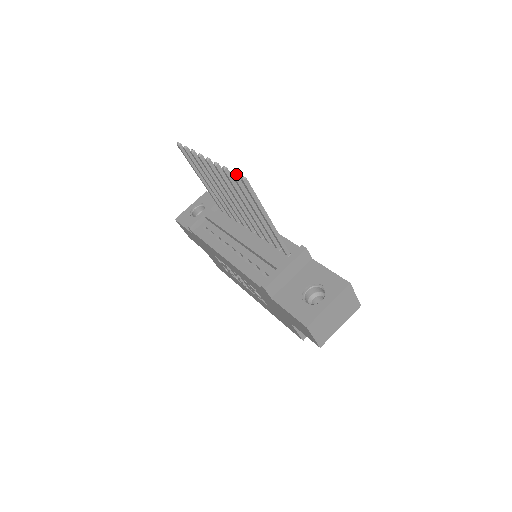
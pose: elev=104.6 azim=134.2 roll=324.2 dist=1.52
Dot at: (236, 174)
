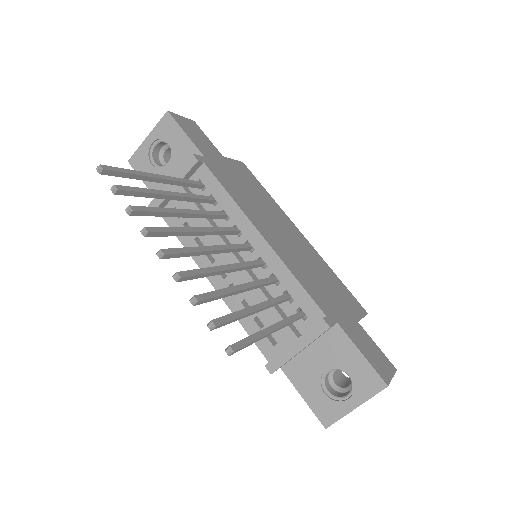
Dot at: (215, 327)
